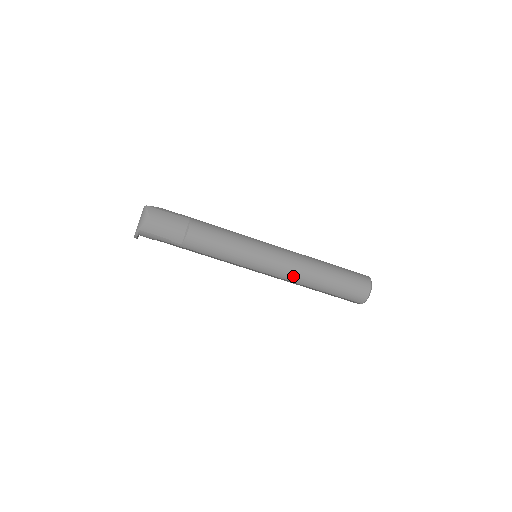
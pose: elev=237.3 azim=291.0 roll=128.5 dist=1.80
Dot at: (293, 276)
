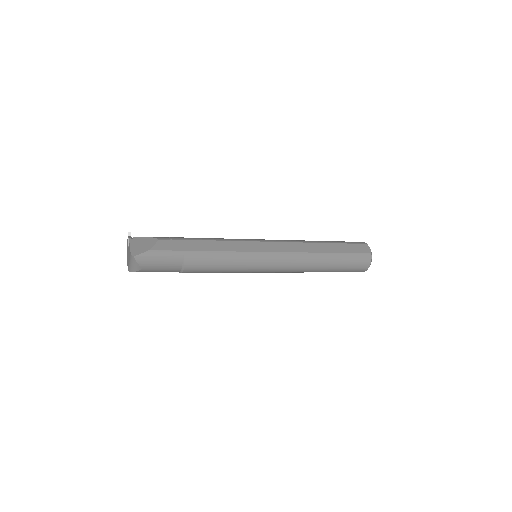
Dot at: (292, 272)
